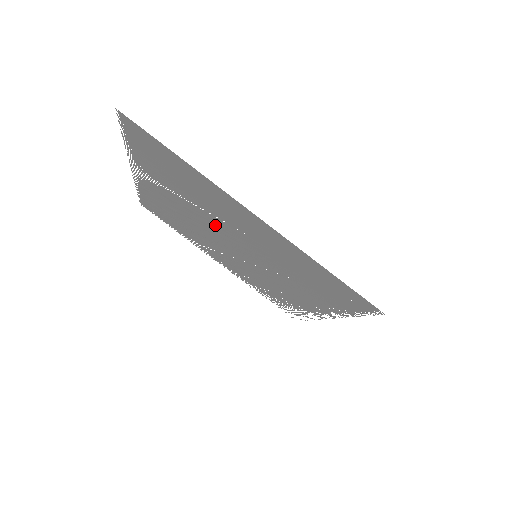
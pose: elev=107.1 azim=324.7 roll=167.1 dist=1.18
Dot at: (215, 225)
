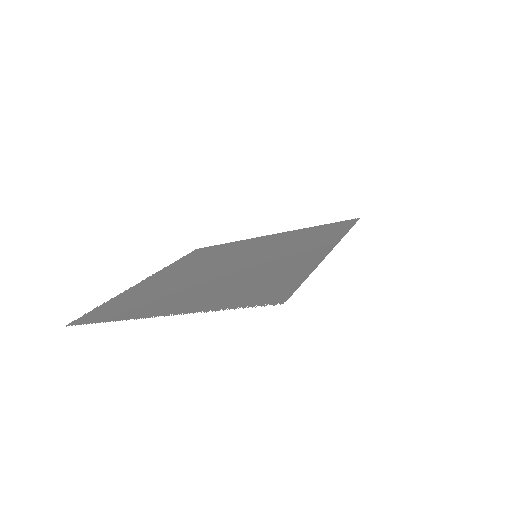
Dot at: (237, 271)
